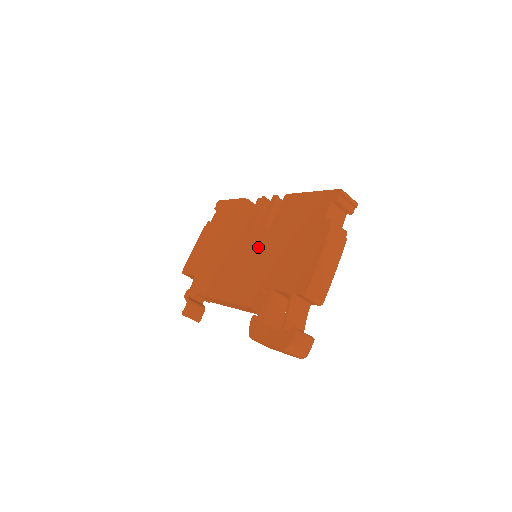
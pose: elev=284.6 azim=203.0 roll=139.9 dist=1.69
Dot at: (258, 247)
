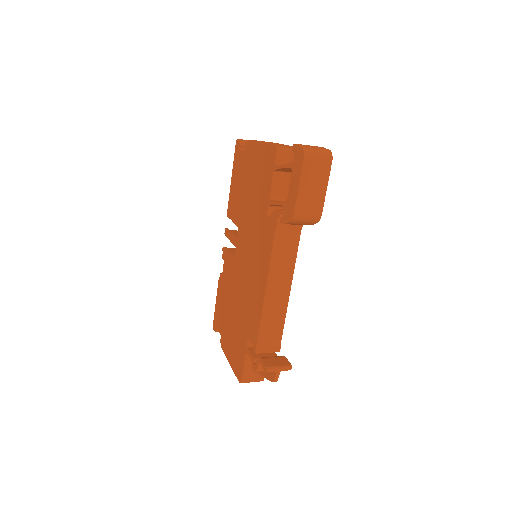
Dot at: (244, 239)
